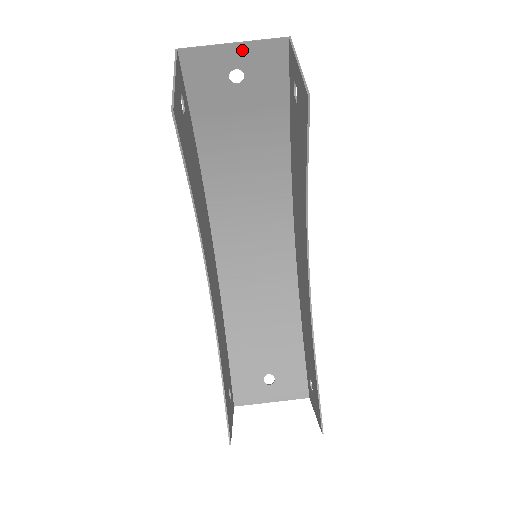
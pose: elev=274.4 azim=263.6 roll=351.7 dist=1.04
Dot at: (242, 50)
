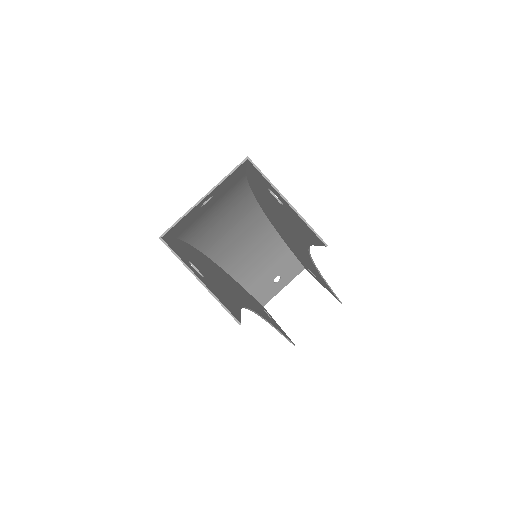
Dot at: (211, 193)
